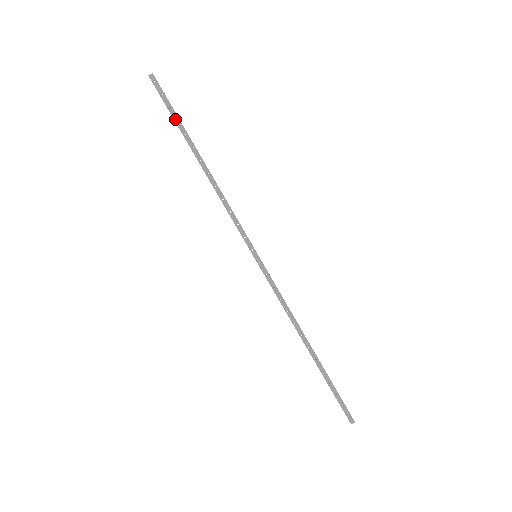
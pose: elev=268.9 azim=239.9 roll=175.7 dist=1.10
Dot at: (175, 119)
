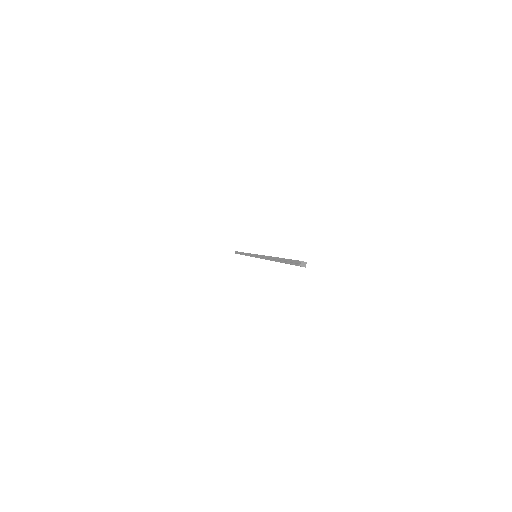
Dot at: (285, 263)
